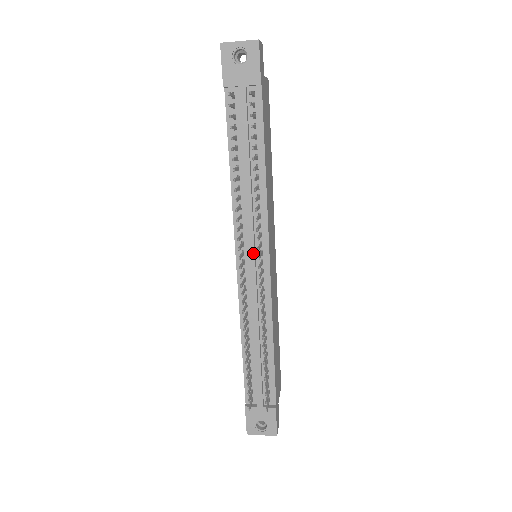
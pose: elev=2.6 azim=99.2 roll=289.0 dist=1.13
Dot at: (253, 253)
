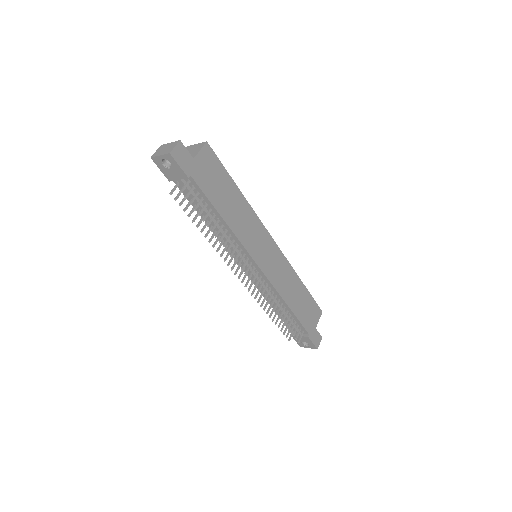
Dot at: occluded
